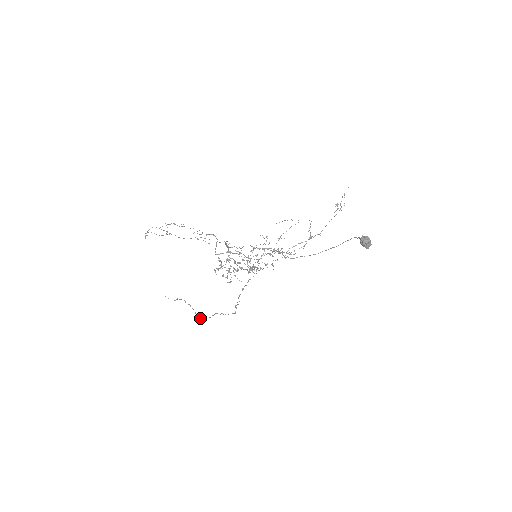
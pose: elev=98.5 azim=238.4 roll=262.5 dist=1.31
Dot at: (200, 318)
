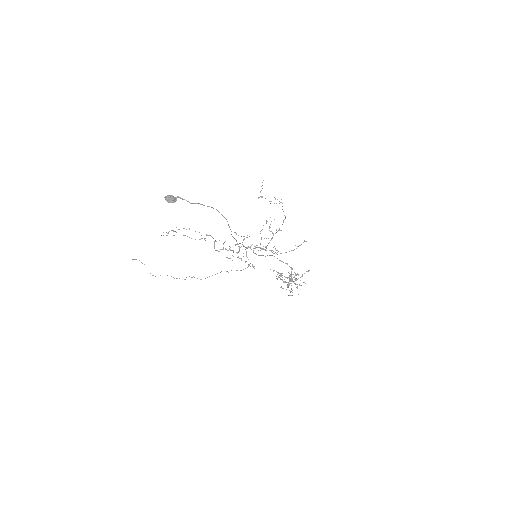
Dot at: occluded
